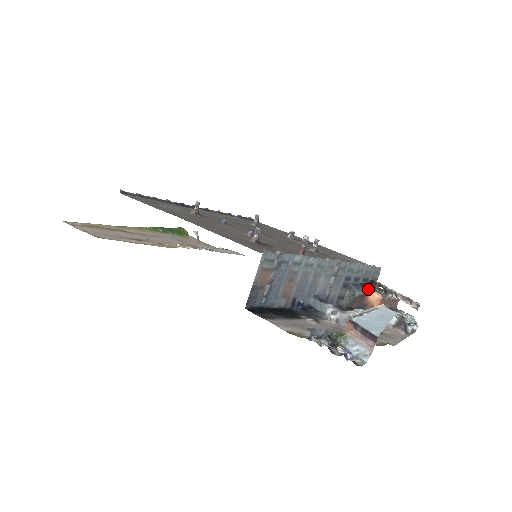
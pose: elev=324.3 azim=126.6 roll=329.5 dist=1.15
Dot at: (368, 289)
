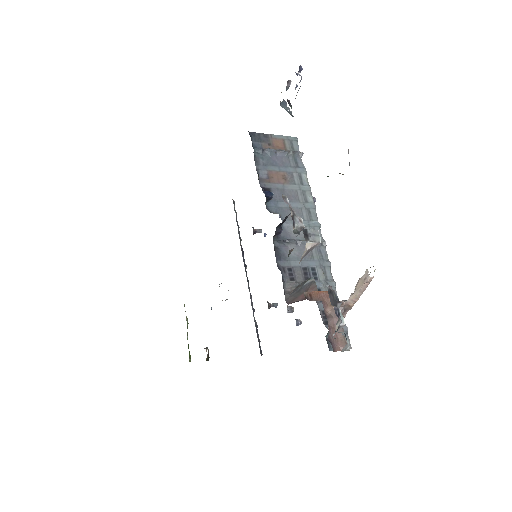
Dot at: occluded
